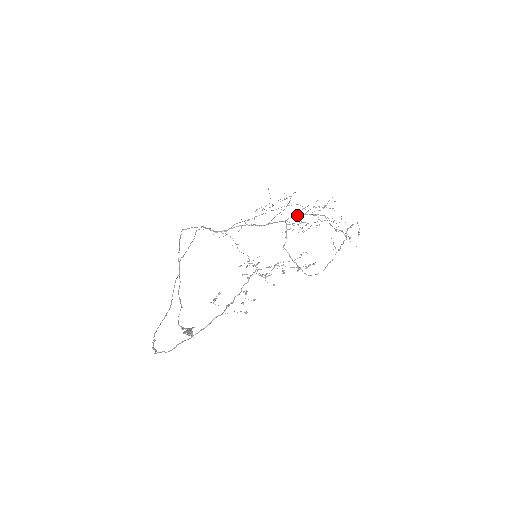
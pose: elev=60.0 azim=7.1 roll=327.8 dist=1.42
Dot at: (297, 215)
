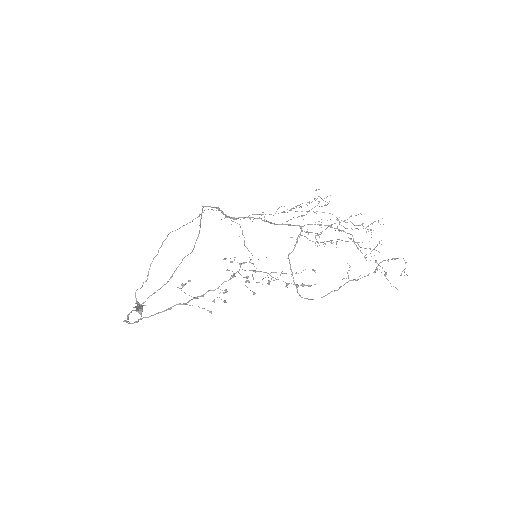
Dot at: (318, 224)
